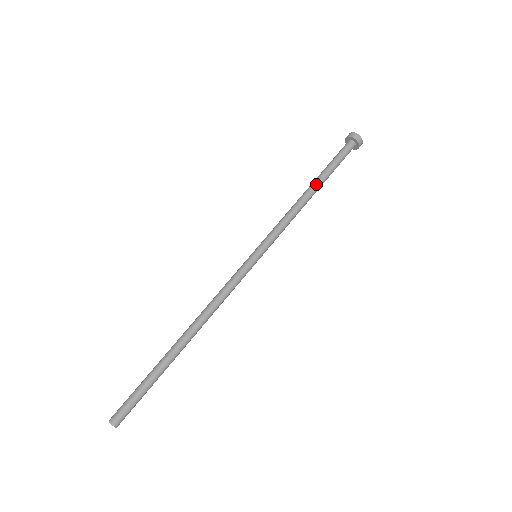
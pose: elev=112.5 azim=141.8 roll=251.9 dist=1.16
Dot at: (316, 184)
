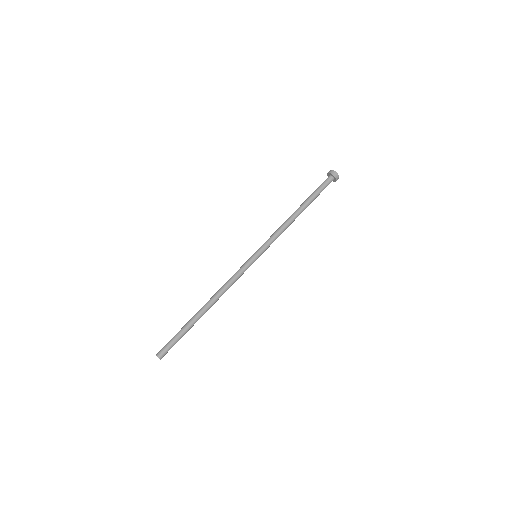
Dot at: (301, 207)
